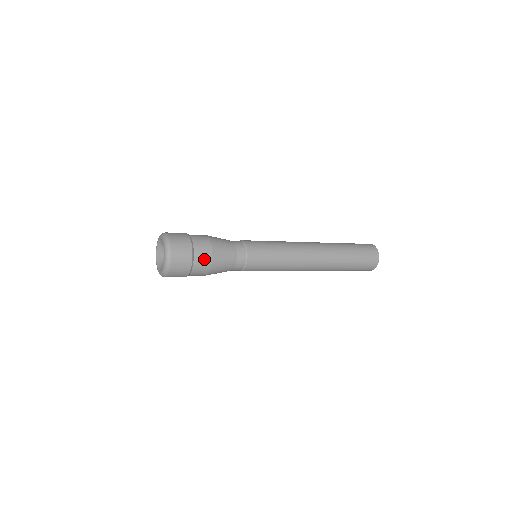
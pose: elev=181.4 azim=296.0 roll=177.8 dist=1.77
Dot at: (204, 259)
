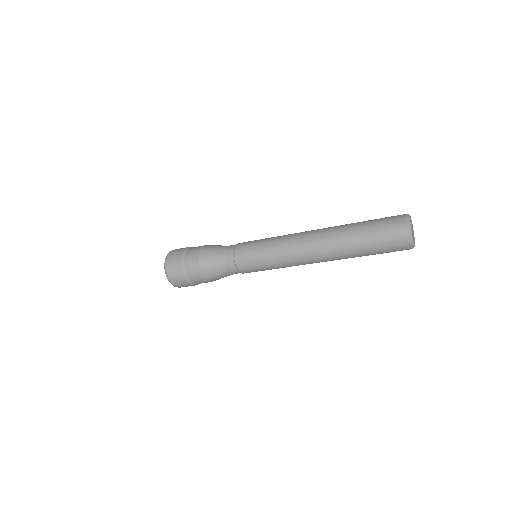
Dot at: (195, 274)
